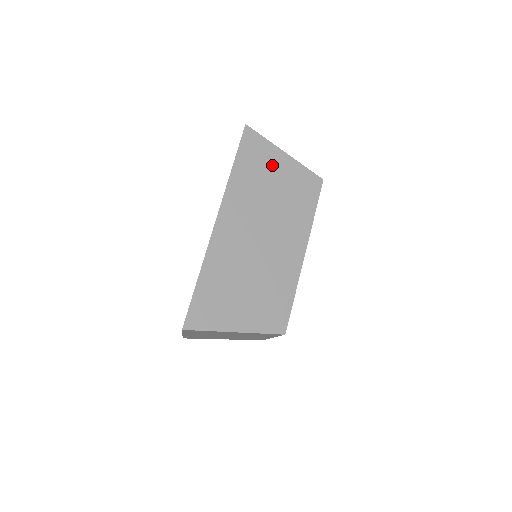
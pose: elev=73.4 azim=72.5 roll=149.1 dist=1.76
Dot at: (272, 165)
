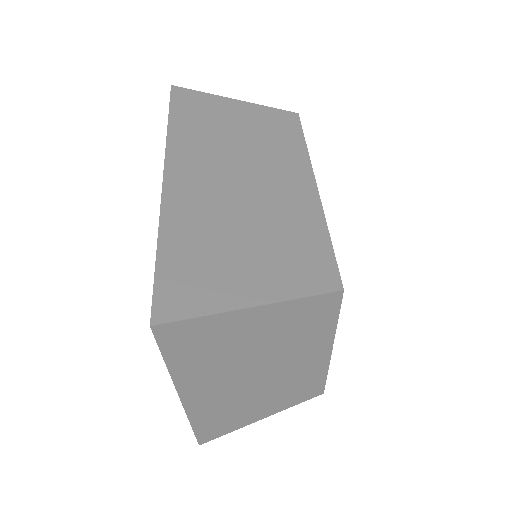
Dot at: (222, 112)
